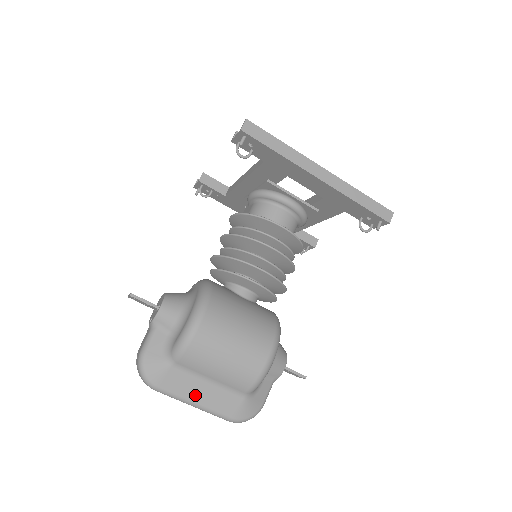
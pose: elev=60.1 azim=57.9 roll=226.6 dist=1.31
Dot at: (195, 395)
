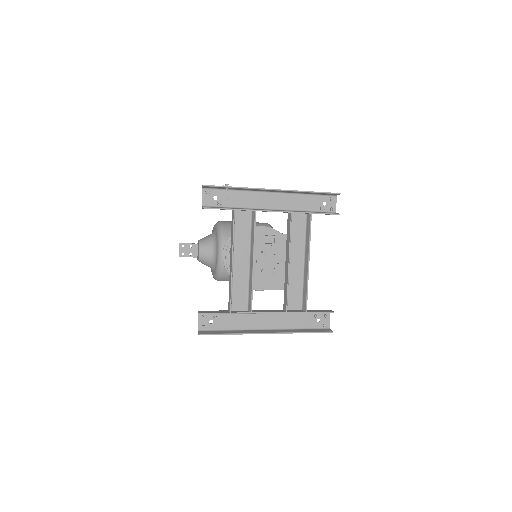
Dot at: occluded
